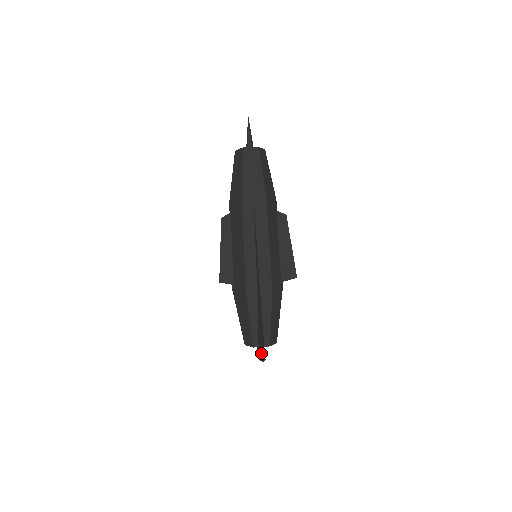
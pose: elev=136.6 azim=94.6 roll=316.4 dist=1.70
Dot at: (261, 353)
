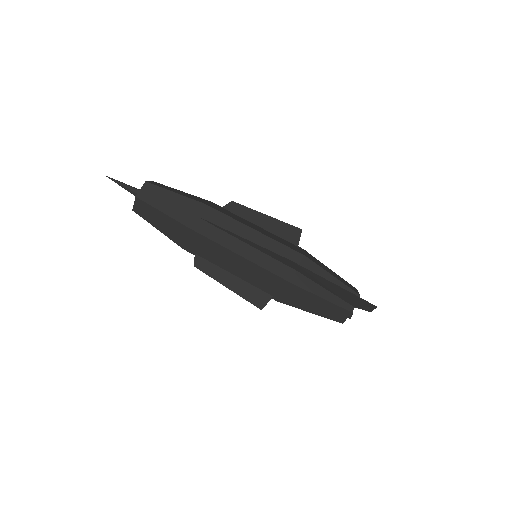
Dot at: (365, 305)
